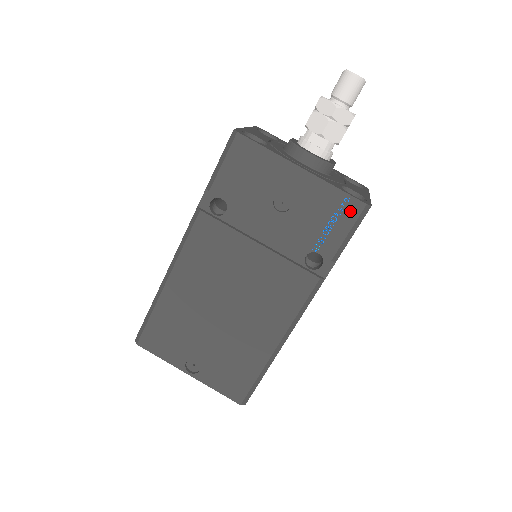
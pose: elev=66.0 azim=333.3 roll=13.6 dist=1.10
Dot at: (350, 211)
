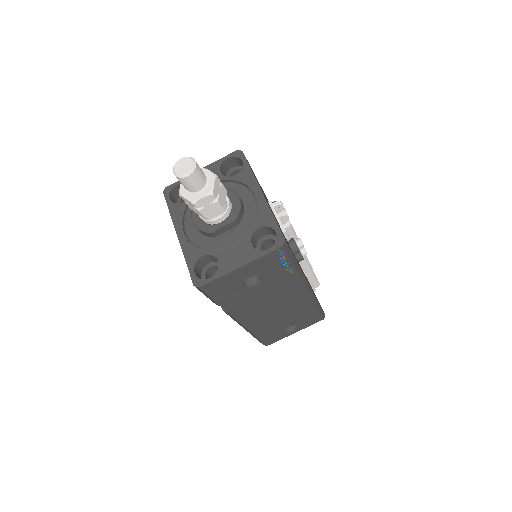
Dot at: occluded
